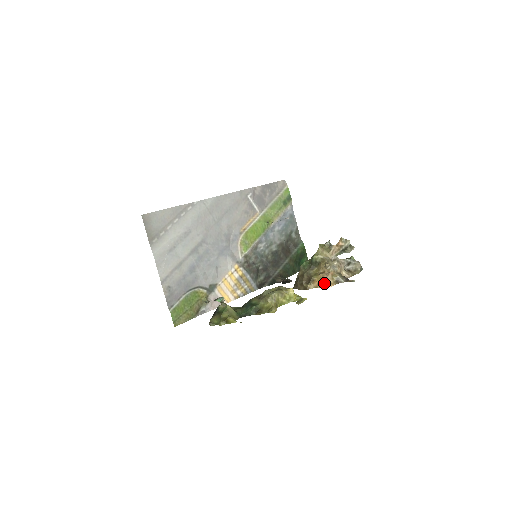
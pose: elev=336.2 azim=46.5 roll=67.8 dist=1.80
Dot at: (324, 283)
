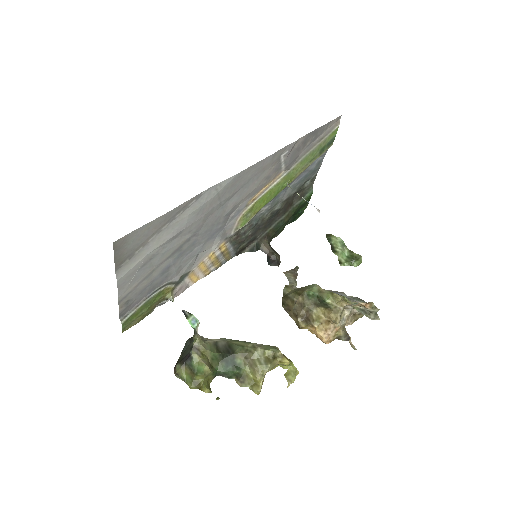
Dot at: (323, 340)
